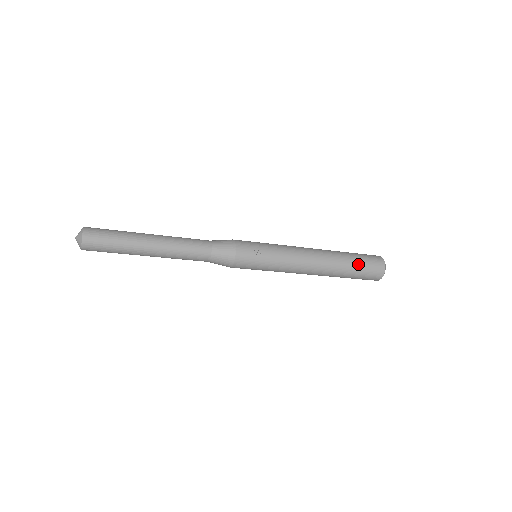
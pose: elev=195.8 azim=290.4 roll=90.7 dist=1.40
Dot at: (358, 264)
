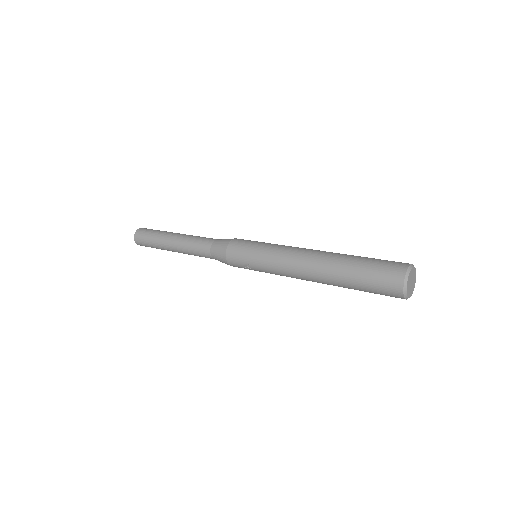
Dot at: (361, 289)
